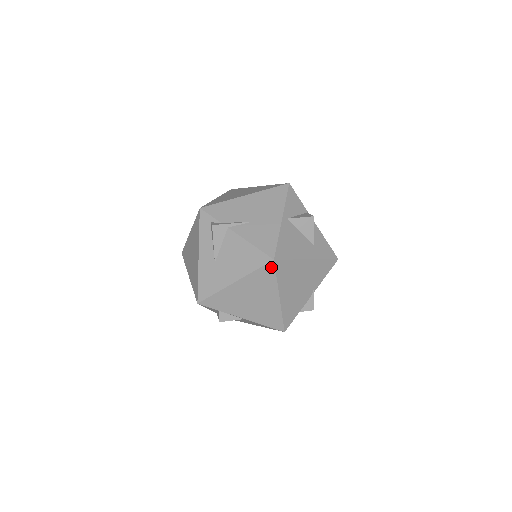
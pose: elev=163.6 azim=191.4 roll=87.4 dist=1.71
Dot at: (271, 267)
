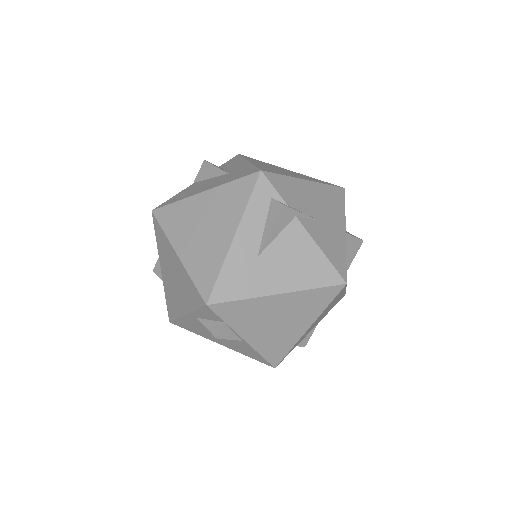
Dot at: (335, 291)
